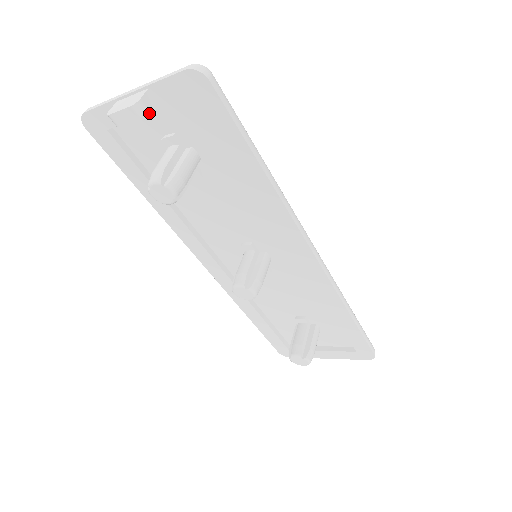
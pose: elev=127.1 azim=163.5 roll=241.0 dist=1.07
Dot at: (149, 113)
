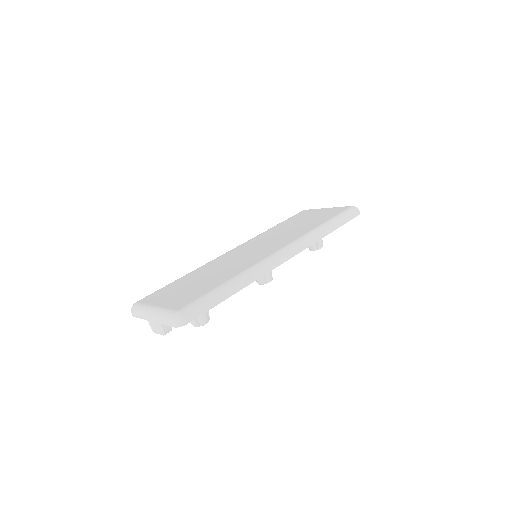
Dot at: (171, 328)
